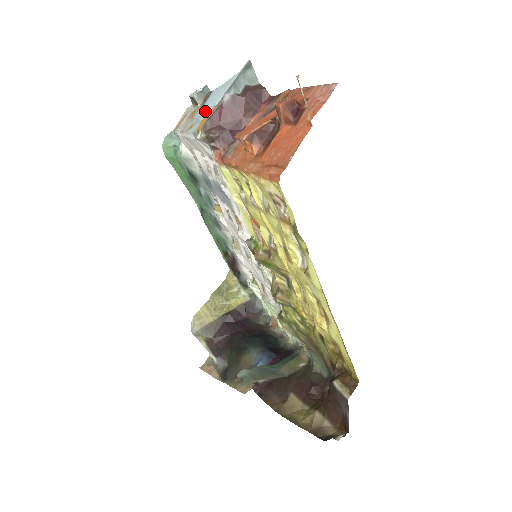
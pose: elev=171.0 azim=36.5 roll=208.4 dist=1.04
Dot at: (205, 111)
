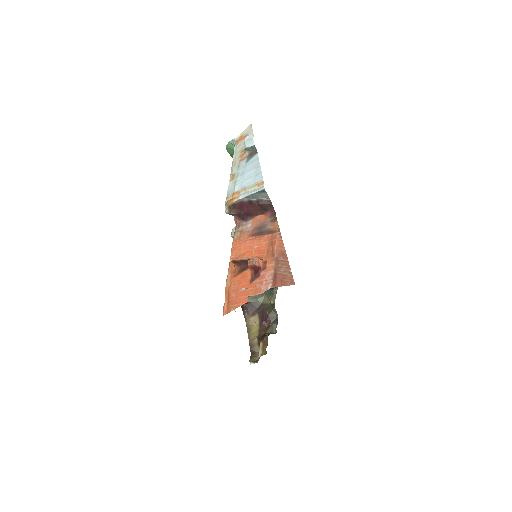
Dot at: (241, 178)
